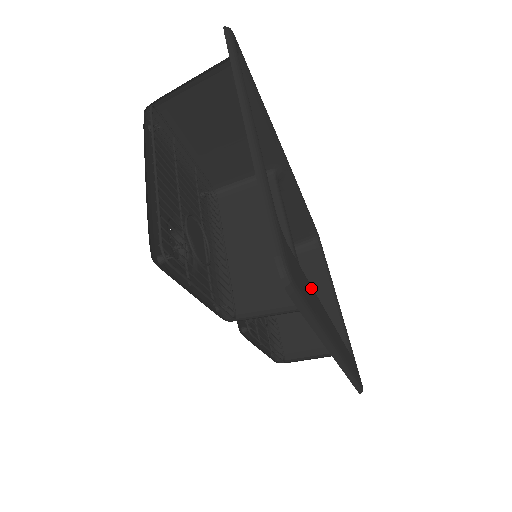
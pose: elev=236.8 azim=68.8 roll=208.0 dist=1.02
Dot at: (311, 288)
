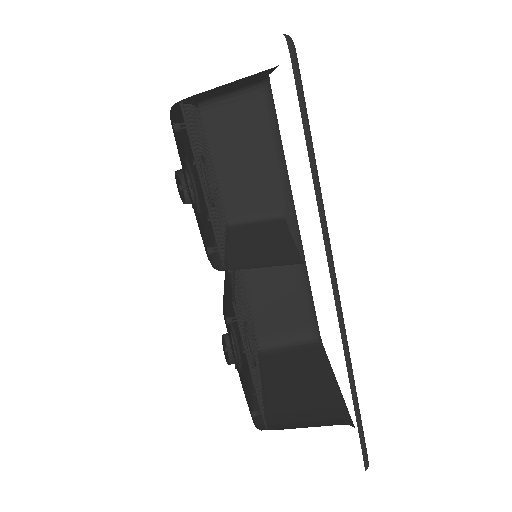
Dot at: occluded
